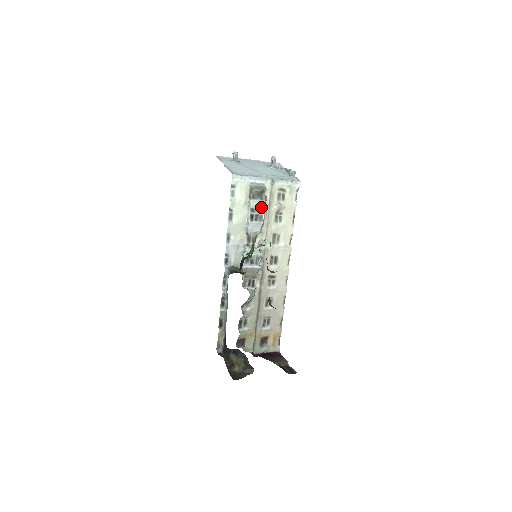
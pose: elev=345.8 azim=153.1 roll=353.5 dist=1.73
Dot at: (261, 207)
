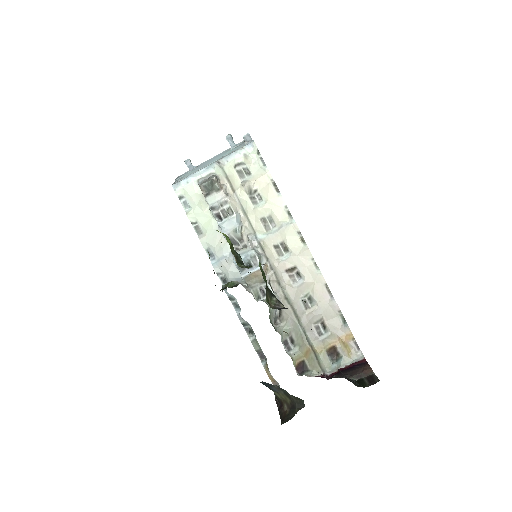
Dot at: (222, 199)
